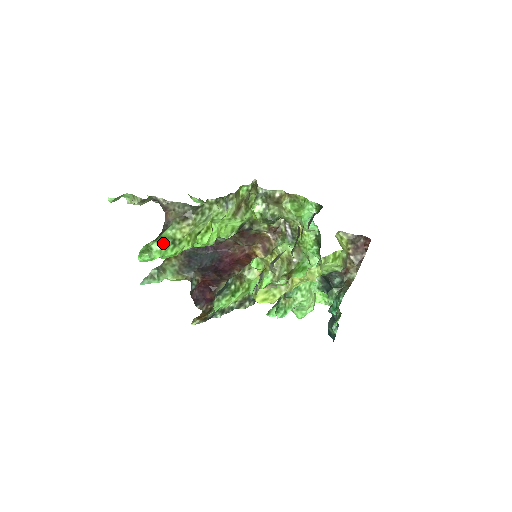
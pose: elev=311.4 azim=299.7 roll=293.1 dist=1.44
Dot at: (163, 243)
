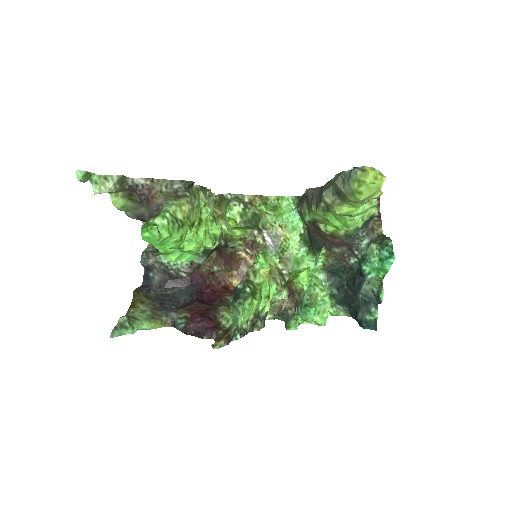
Dot at: (168, 217)
